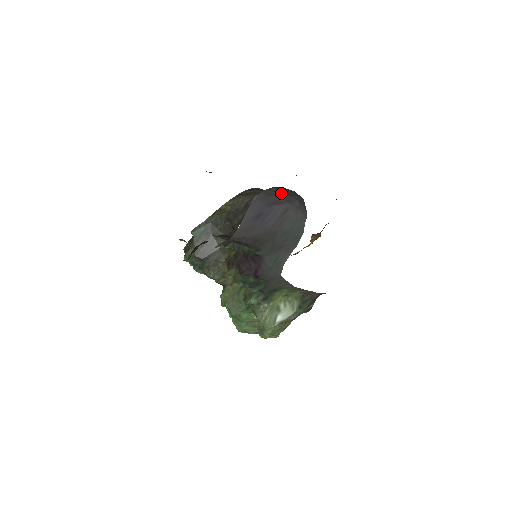
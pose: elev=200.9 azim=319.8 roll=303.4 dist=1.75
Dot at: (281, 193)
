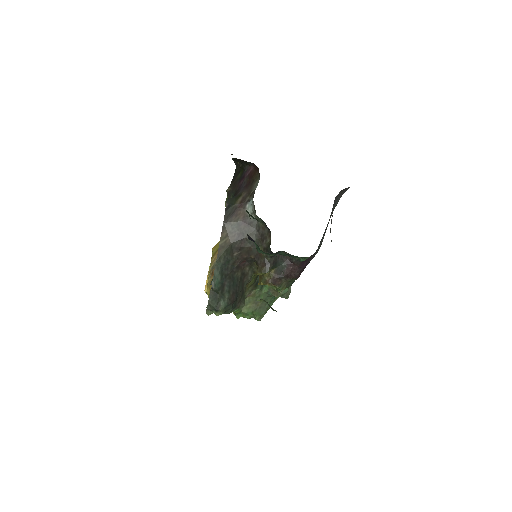
Dot at: occluded
